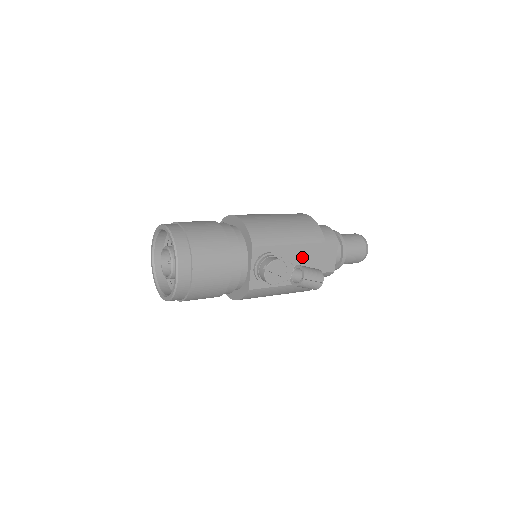
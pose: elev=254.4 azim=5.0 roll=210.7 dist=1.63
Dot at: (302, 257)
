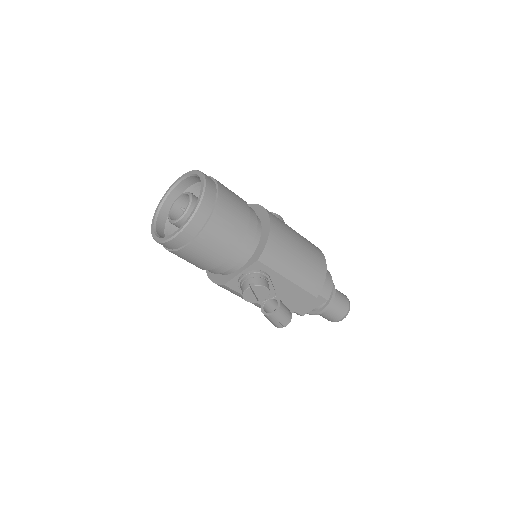
Dot at: (288, 294)
